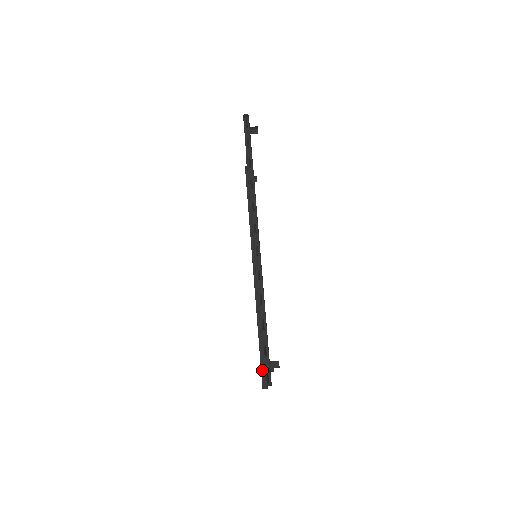
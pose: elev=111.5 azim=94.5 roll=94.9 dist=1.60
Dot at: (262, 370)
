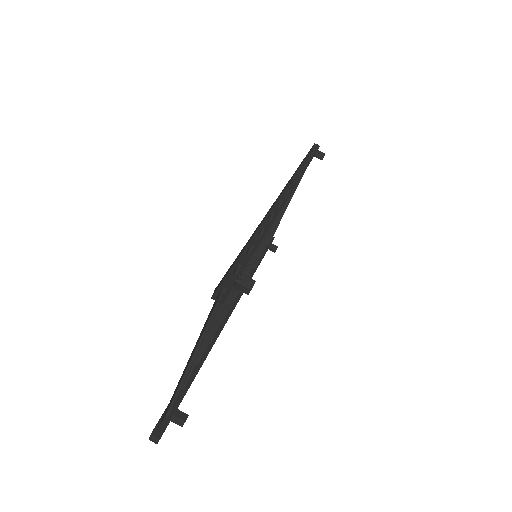
Dot at: occluded
